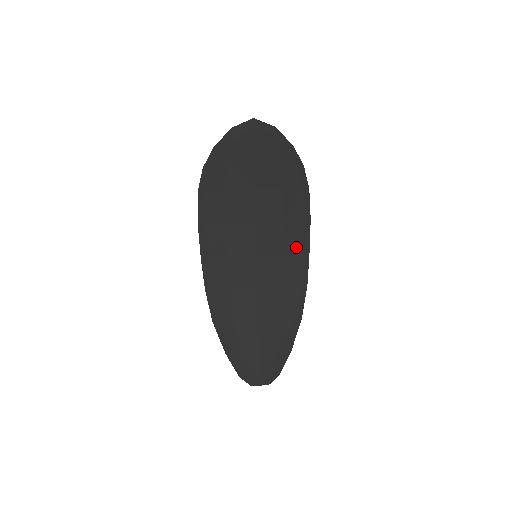
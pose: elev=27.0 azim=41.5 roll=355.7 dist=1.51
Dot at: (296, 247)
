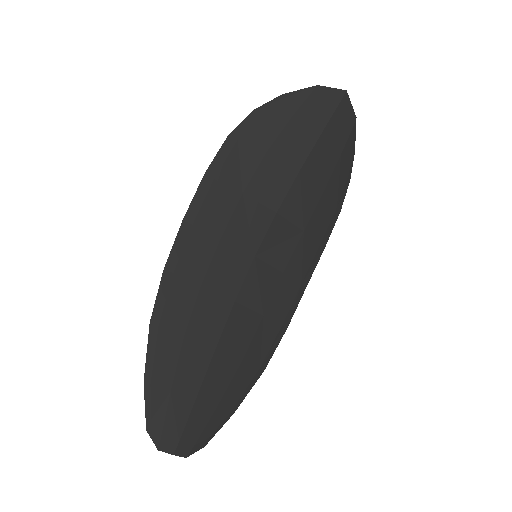
Dot at: (298, 272)
